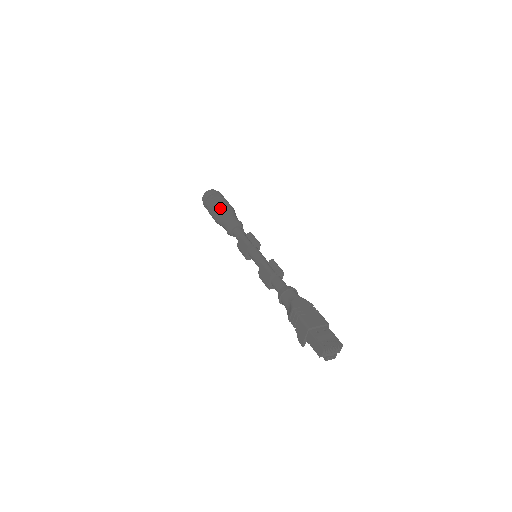
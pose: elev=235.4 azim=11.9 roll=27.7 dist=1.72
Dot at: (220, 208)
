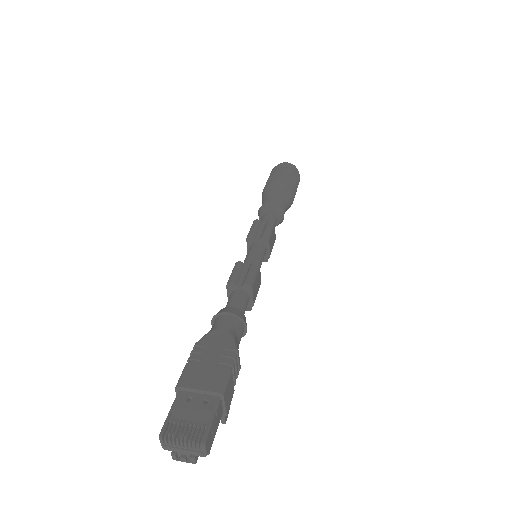
Dot at: (267, 185)
